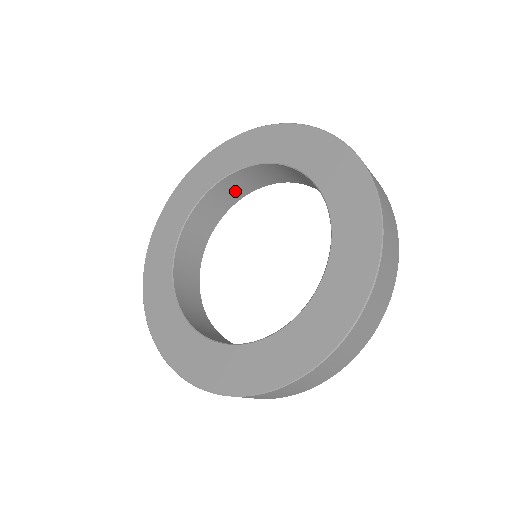
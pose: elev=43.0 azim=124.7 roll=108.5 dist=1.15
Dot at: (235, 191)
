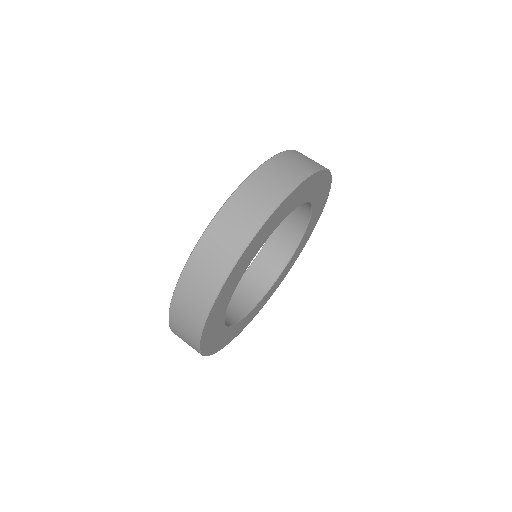
Dot at: (298, 217)
